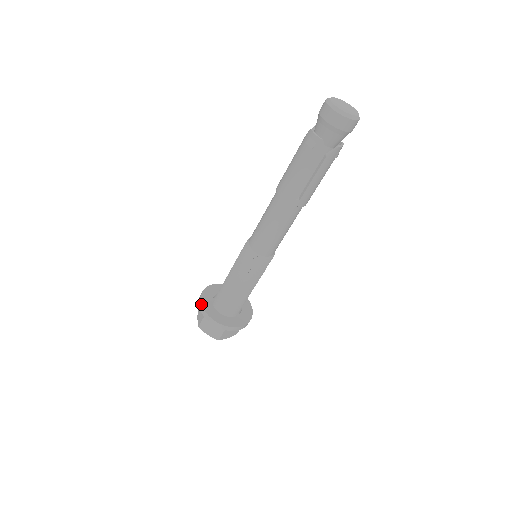
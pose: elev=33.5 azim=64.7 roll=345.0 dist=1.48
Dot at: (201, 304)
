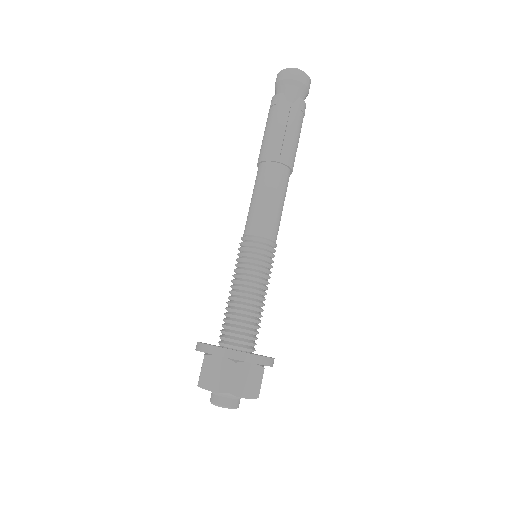
Dot at: (197, 342)
